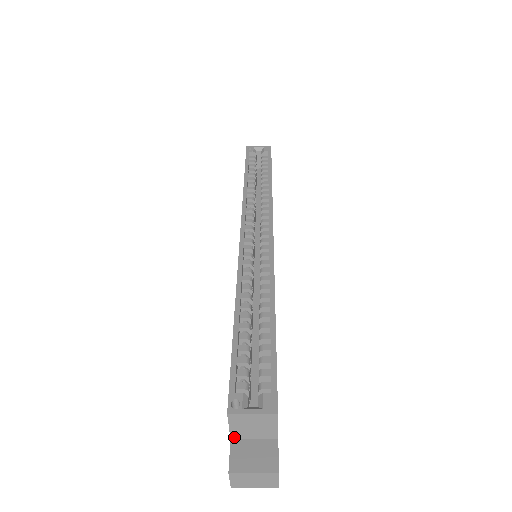
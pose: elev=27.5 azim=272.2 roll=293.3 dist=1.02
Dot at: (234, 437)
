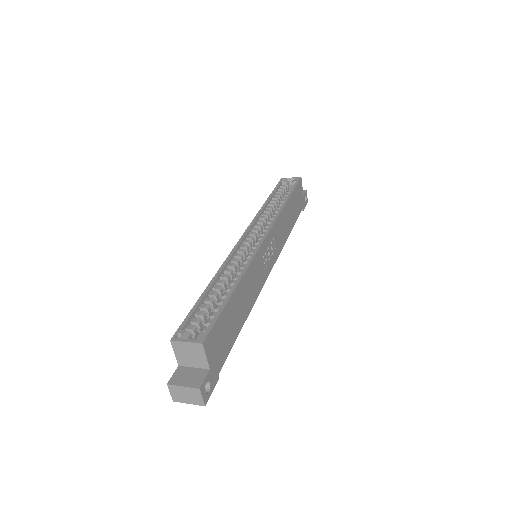
Dot at: (180, 364)
